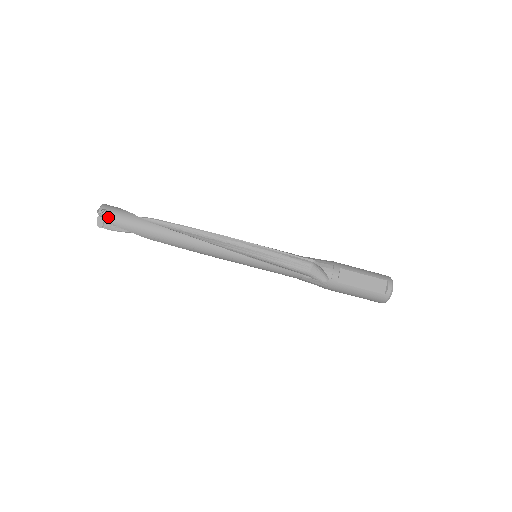
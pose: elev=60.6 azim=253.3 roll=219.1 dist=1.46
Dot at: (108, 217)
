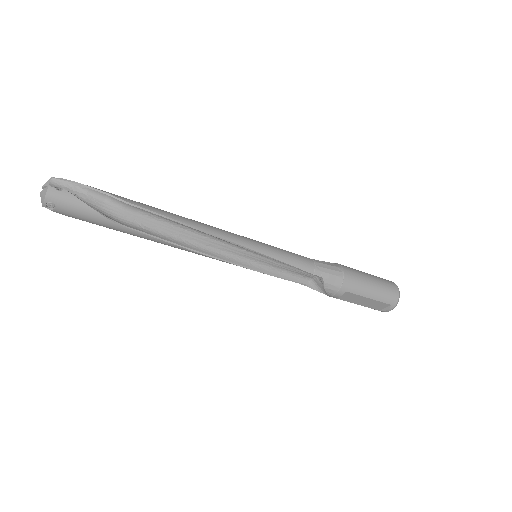
Dot at: (58, 212)
